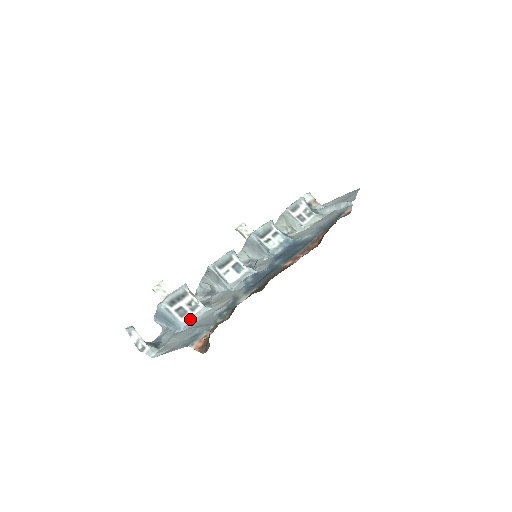
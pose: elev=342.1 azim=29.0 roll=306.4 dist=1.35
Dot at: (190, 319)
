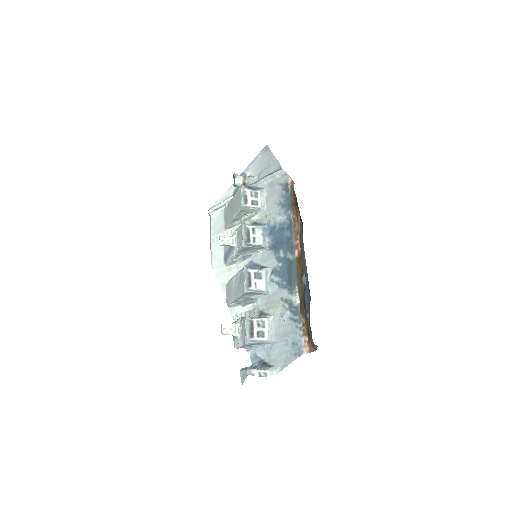
Dot at: (269, 333)
